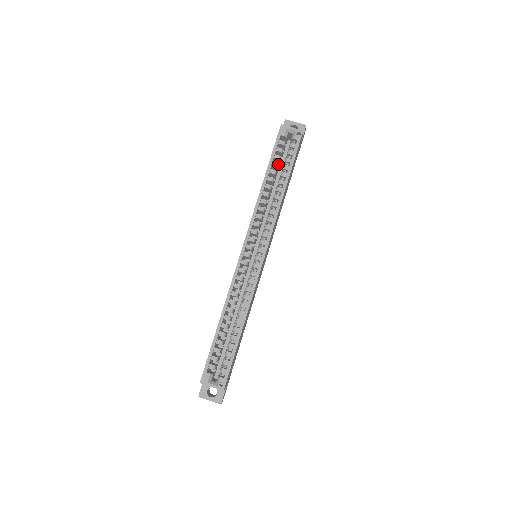
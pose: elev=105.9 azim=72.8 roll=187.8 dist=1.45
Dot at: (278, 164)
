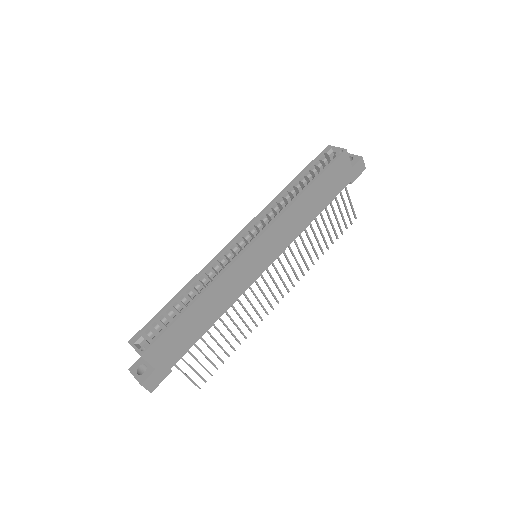
Dot at: (311, 175)
